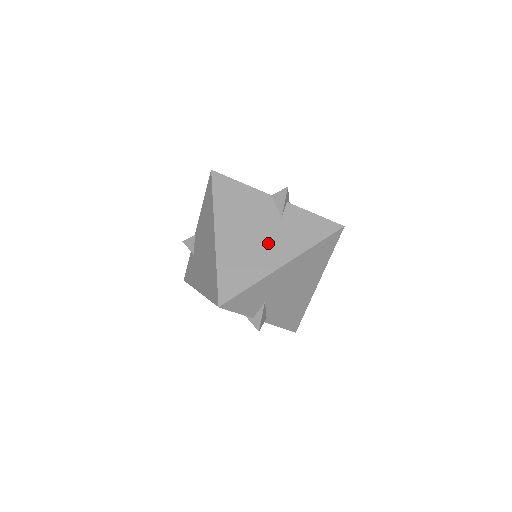
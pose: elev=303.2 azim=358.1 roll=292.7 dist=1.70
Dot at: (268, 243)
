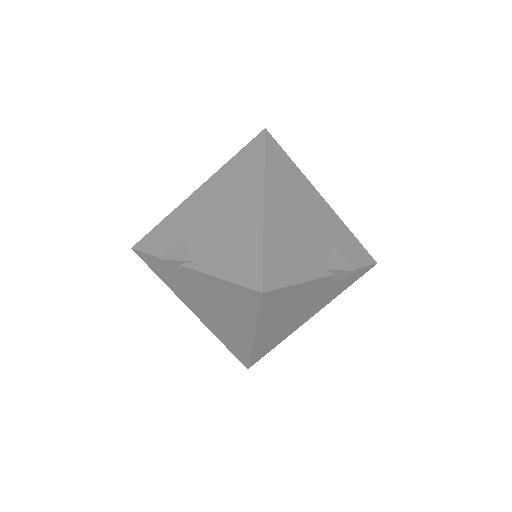
Dot at: occluded
